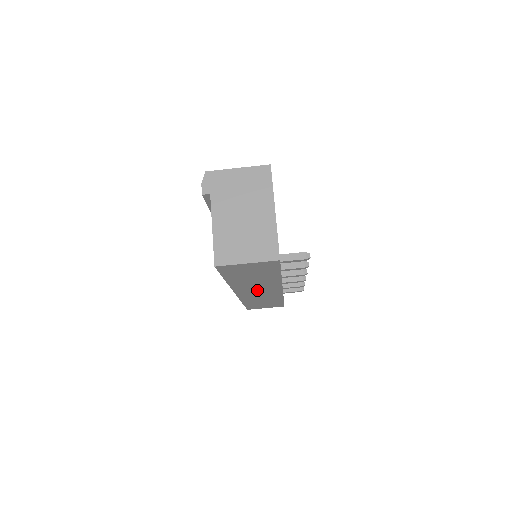
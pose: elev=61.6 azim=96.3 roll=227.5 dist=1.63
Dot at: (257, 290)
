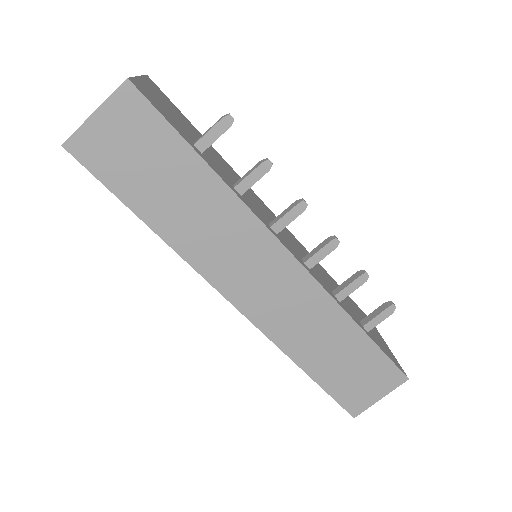
Dot at: (250, 271)
